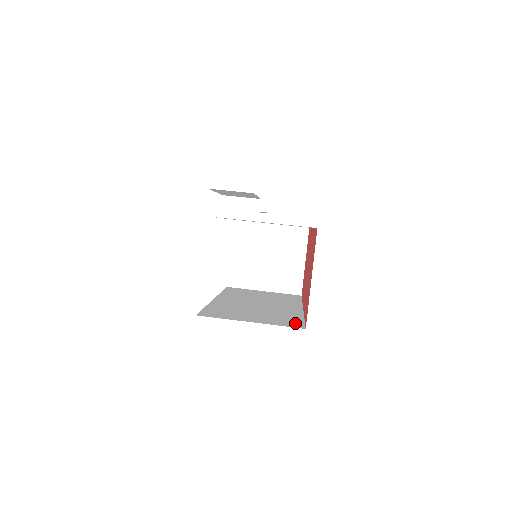
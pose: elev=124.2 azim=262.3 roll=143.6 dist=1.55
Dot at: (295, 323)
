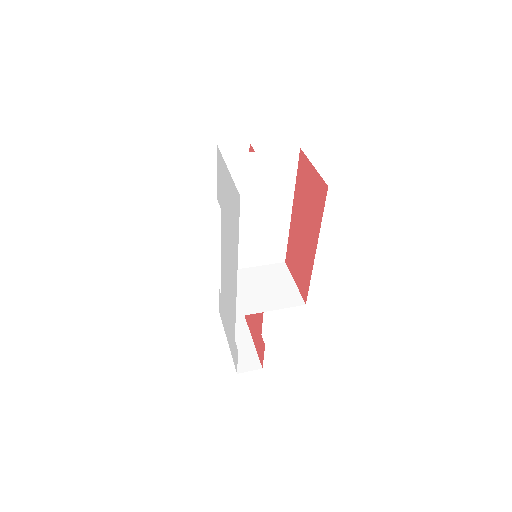
Dot at: occluded
